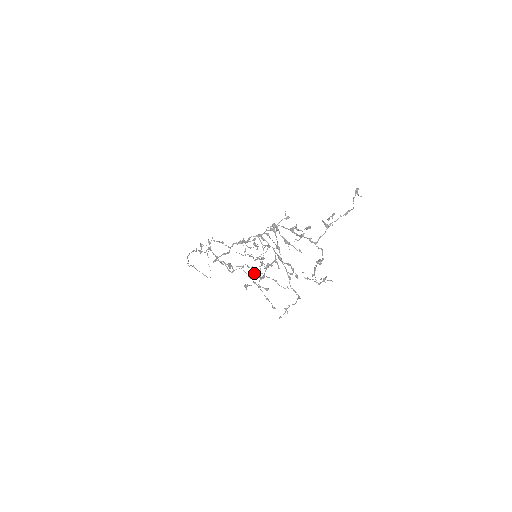
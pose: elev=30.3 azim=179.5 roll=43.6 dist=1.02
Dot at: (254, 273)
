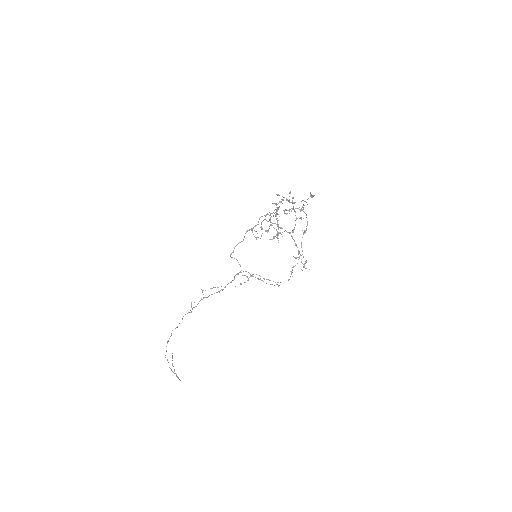
Dot at: (277, 214)
